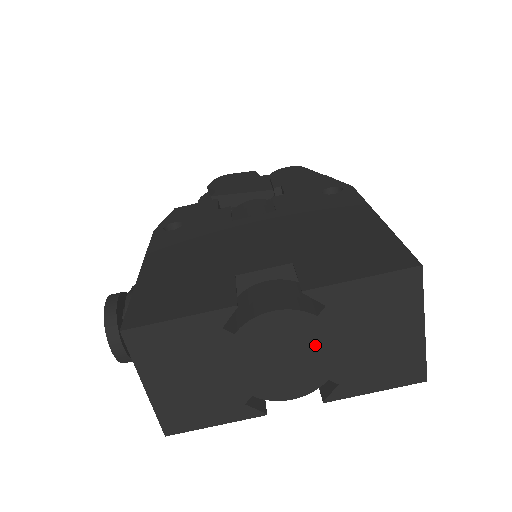
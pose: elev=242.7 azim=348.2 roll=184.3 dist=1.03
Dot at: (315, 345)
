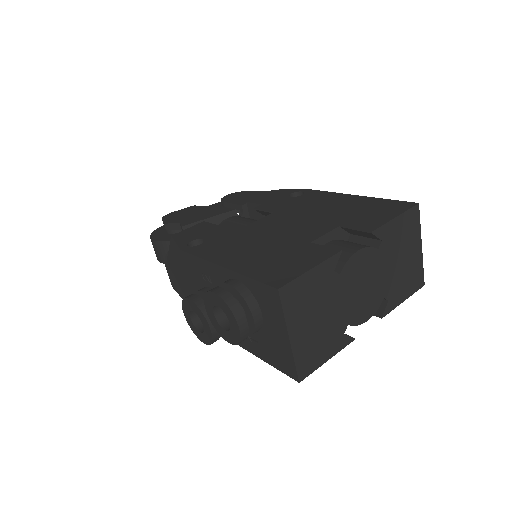
Dot at: (377, 272)
